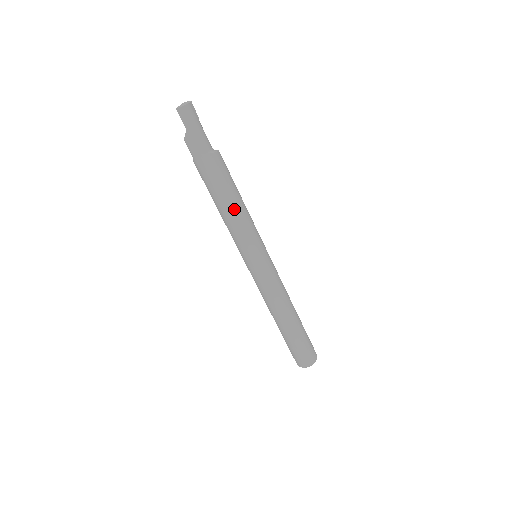
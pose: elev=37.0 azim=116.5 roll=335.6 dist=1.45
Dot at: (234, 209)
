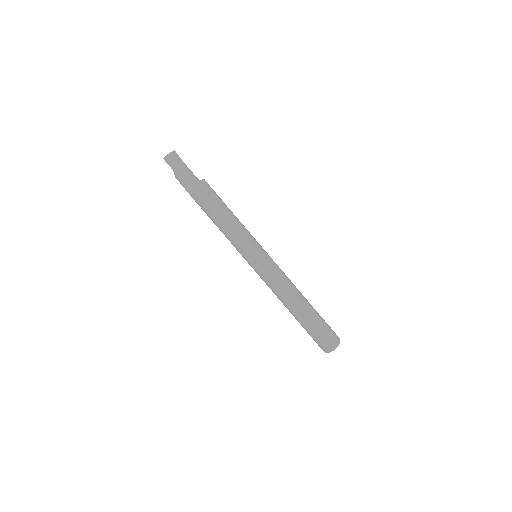
Dot at: (222, 221)
